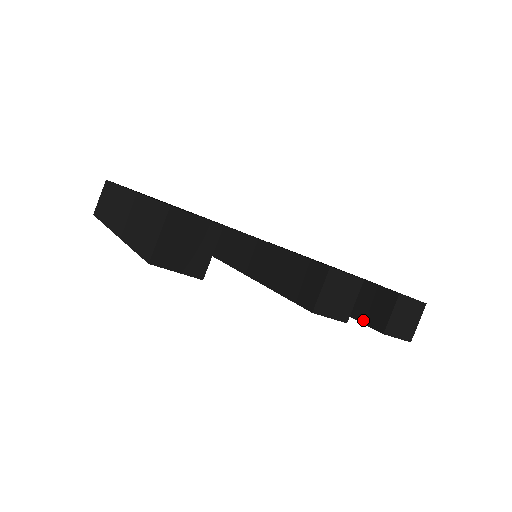
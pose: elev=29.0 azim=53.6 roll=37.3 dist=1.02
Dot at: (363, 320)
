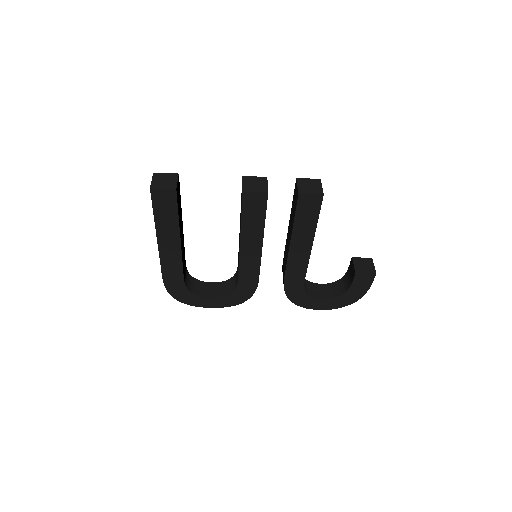
Dot at: (296, 206)
